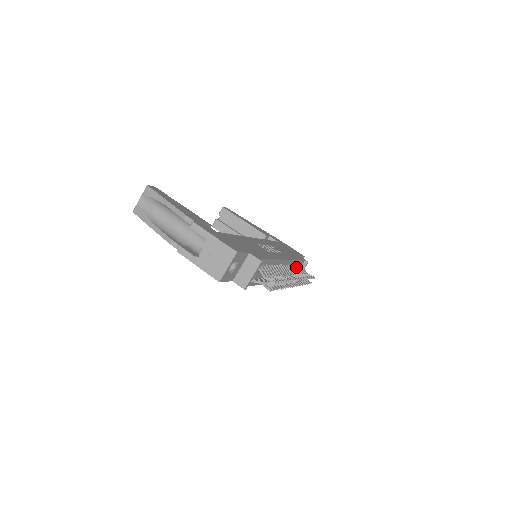
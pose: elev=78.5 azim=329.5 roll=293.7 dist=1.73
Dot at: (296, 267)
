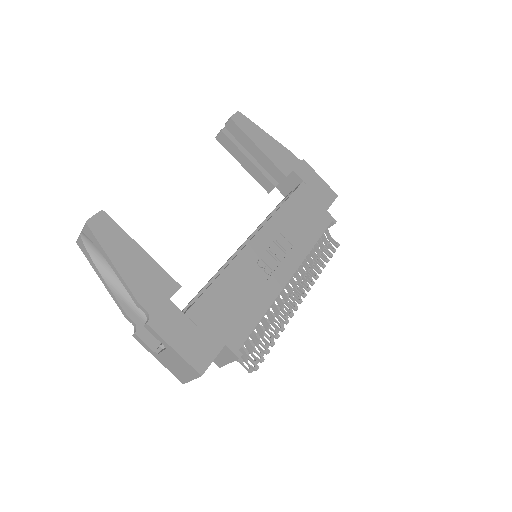
Dot at: (313, 250)
